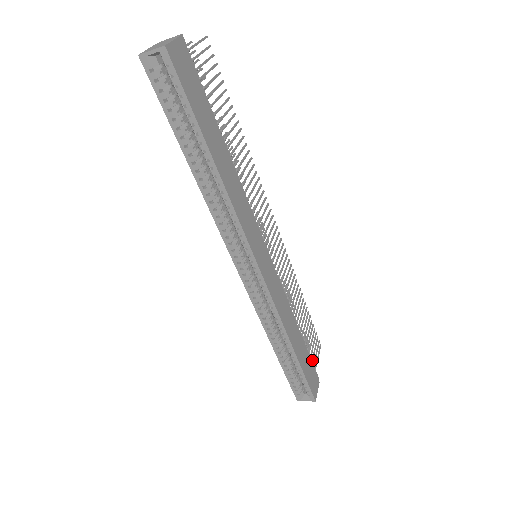
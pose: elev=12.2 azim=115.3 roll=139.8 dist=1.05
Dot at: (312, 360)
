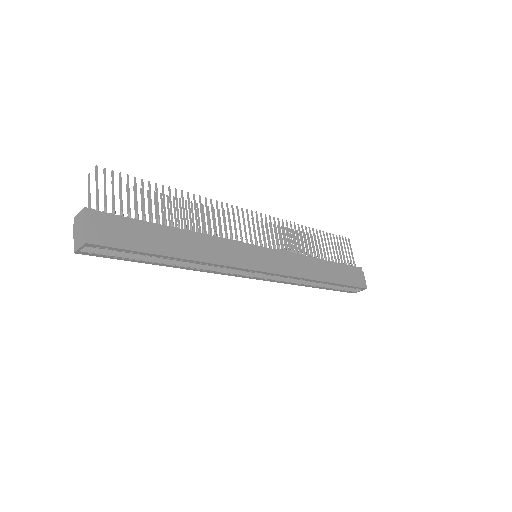
Dot at: (348, 262)
